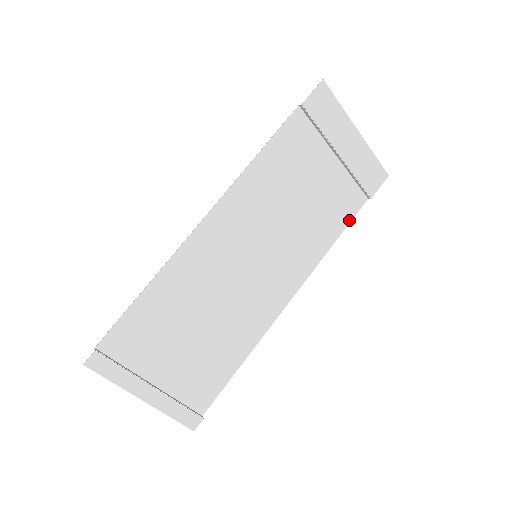
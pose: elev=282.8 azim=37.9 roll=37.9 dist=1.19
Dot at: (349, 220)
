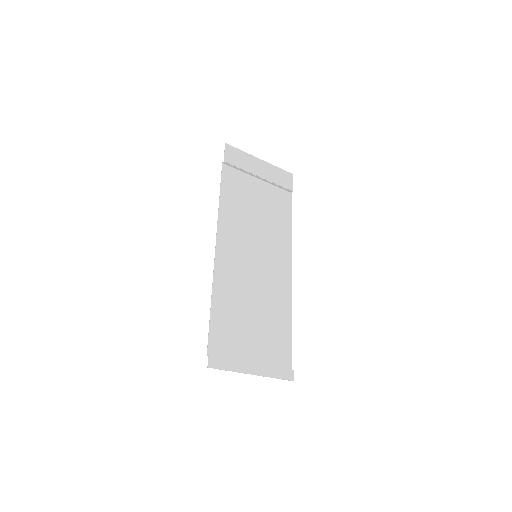
Dot at: (290, 210)
